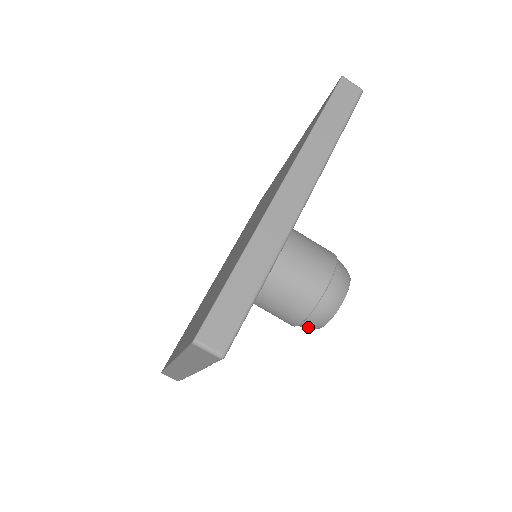
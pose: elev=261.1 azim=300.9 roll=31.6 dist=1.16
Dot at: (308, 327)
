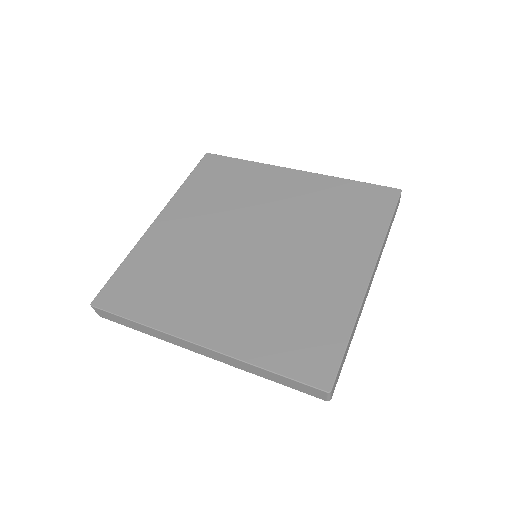
Dot at: occluded
